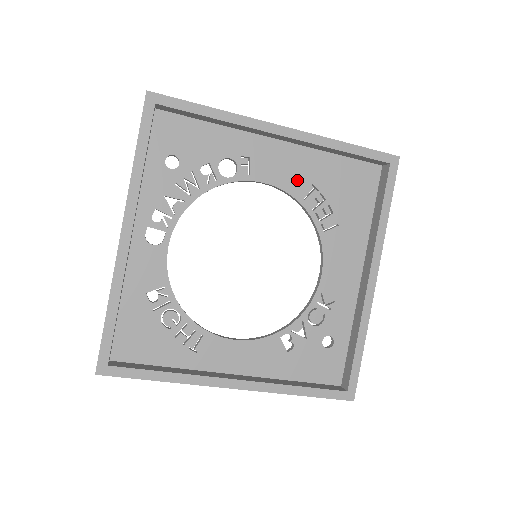
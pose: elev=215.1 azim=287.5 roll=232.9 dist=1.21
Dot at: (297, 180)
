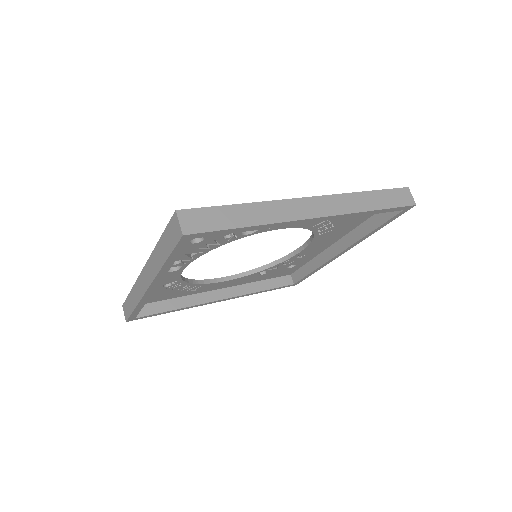
Dot at: occluded
